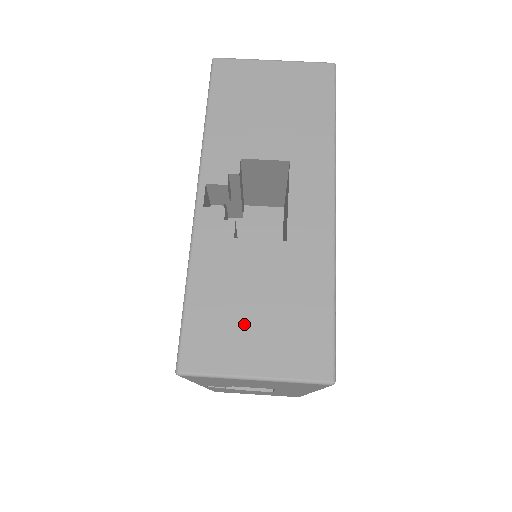
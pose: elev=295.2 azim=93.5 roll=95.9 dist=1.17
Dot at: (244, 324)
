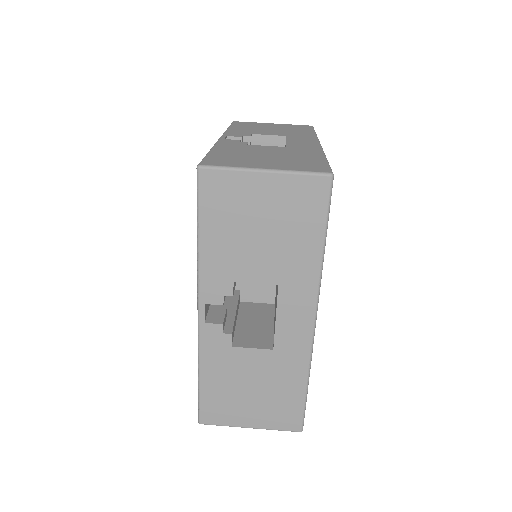
Dot at: (242, 401)
